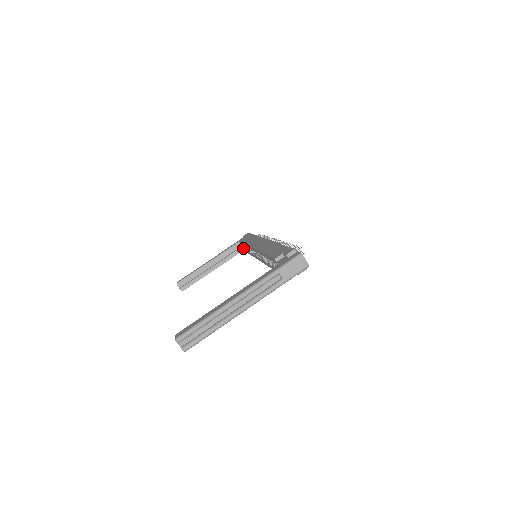
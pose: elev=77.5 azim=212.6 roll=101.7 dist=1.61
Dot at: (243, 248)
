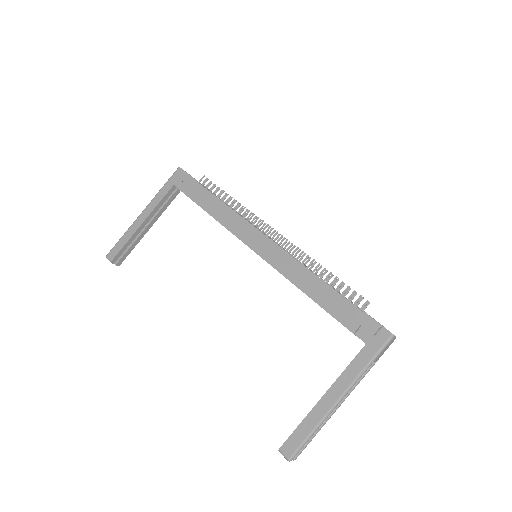
Dot at: (179, 190)
